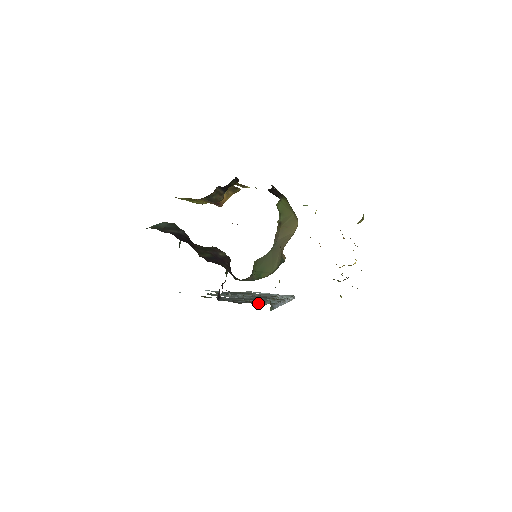
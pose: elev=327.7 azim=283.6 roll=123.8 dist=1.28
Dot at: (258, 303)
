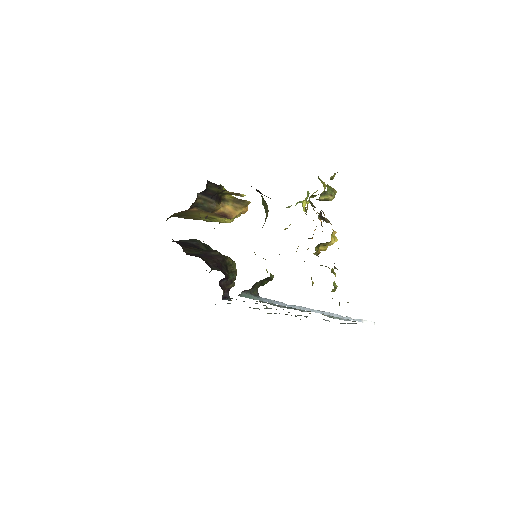
Dot at: (259, 301)
